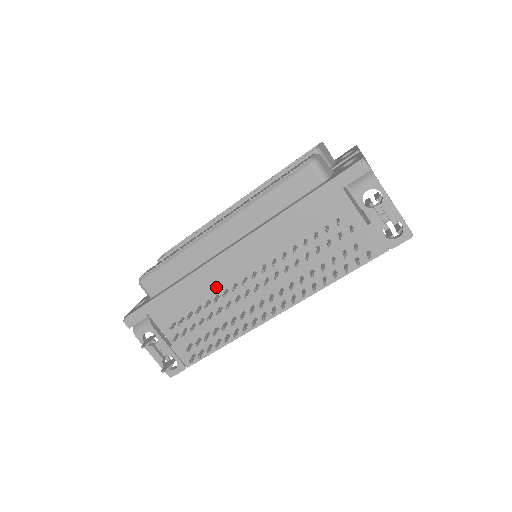
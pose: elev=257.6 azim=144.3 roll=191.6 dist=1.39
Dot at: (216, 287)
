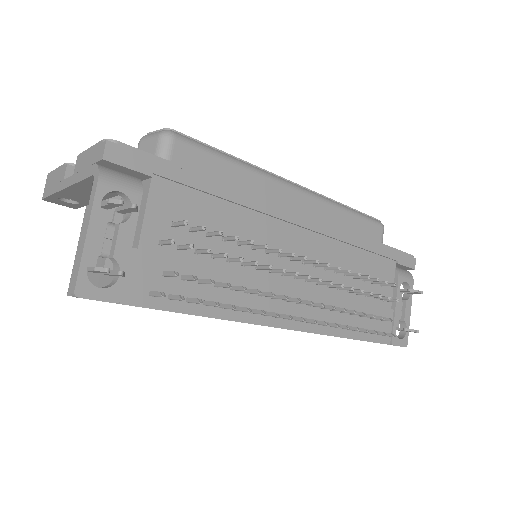
Dot at: (260, 236)
